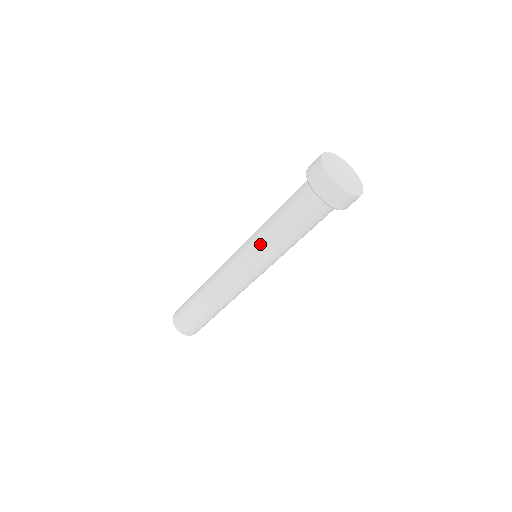
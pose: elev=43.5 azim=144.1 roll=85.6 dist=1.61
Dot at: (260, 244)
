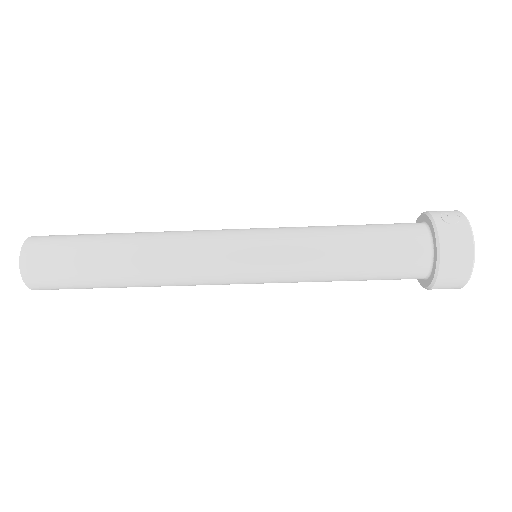
Dot at: (297, 251)
